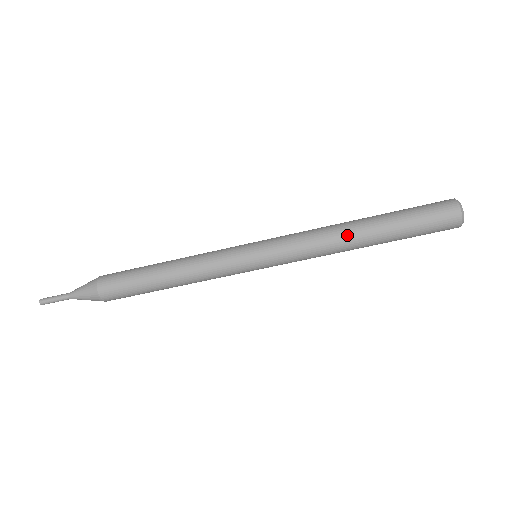
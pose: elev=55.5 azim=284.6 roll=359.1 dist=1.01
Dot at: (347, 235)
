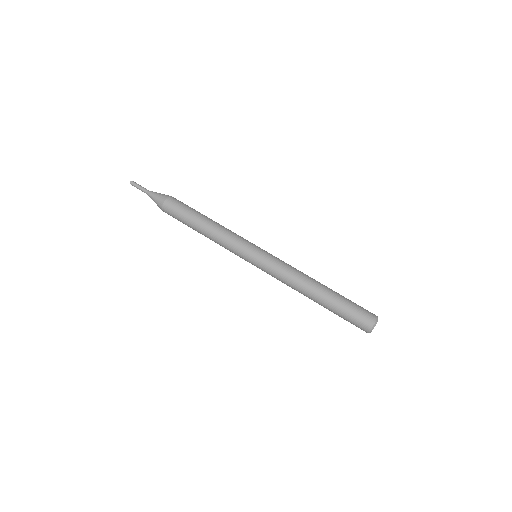
Dot at: (309, 284)
